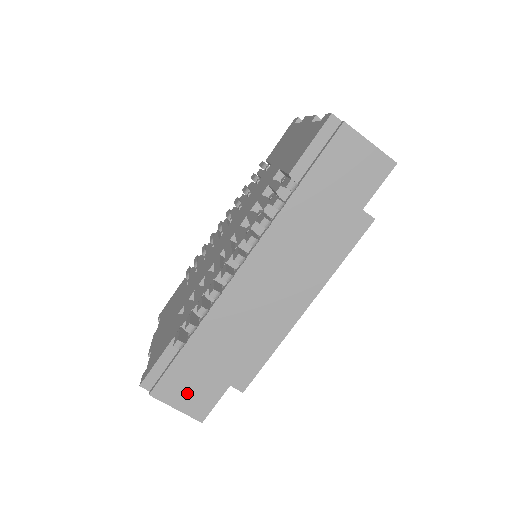
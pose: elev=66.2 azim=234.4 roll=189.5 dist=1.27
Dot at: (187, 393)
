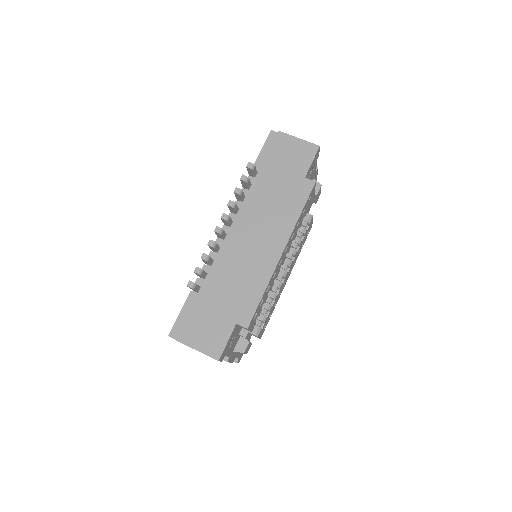
Dot at: (204, 335)
